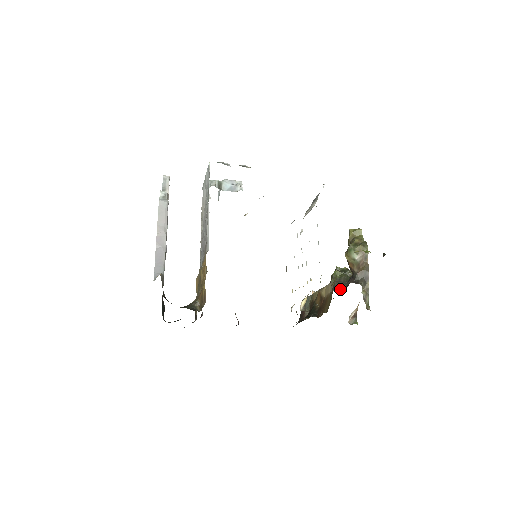
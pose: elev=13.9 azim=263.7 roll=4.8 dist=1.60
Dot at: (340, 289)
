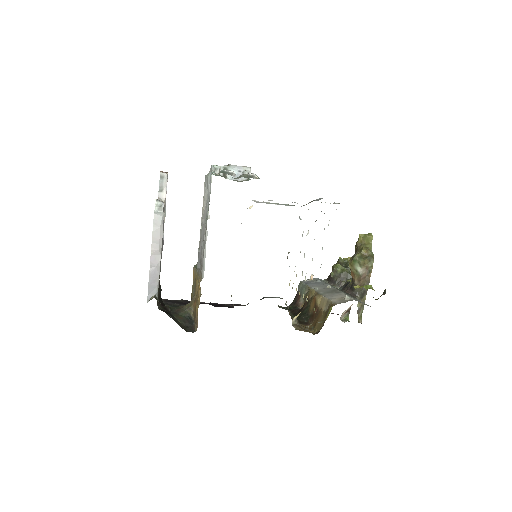
Dot at: (338, 286)
